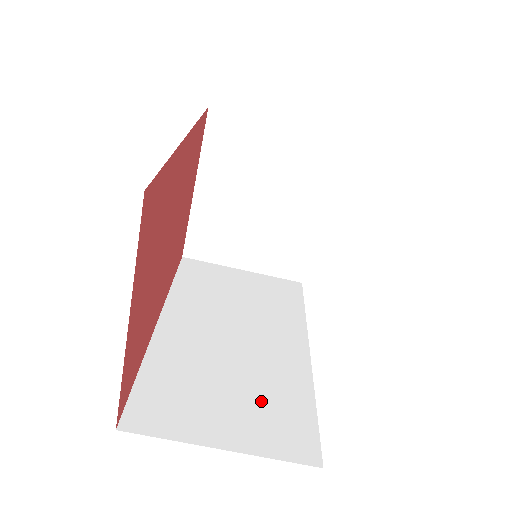
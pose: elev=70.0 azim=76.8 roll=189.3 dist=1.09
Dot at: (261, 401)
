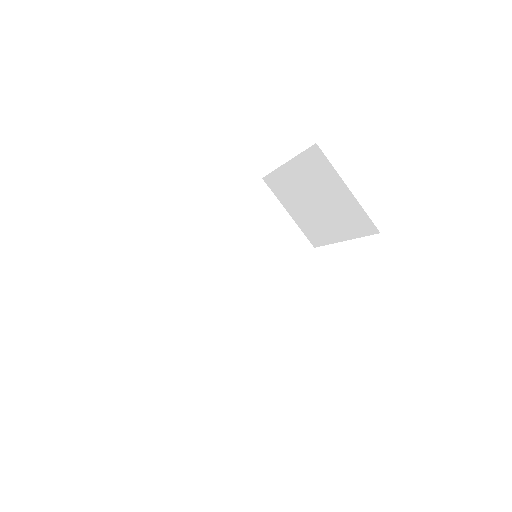
Dot at: (210, 306)
